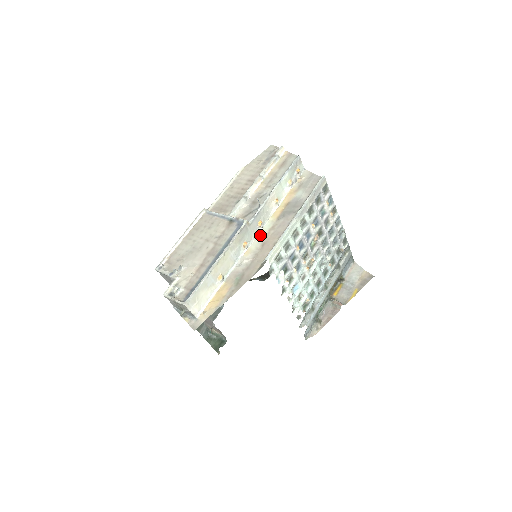
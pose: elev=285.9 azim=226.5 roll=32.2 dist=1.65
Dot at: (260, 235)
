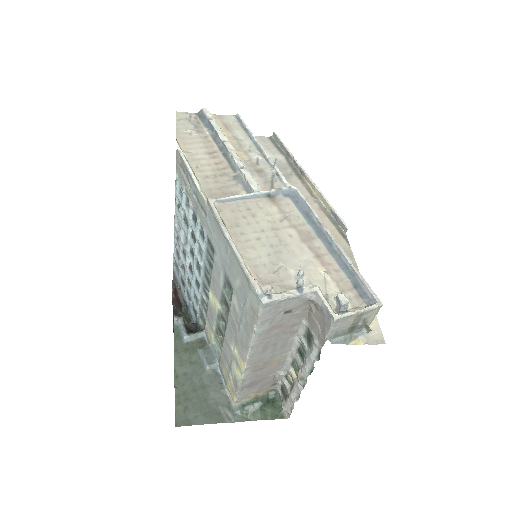
Dot at: occluded
